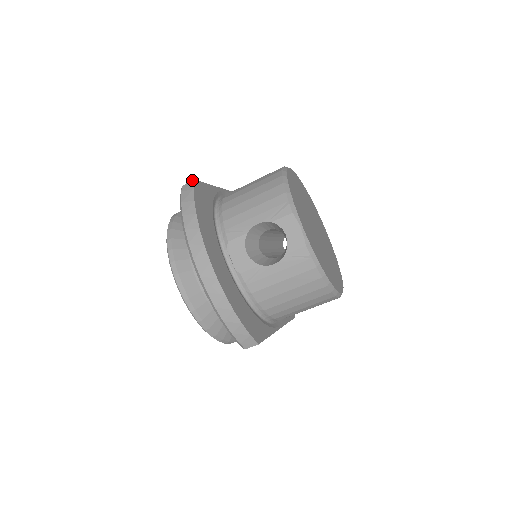
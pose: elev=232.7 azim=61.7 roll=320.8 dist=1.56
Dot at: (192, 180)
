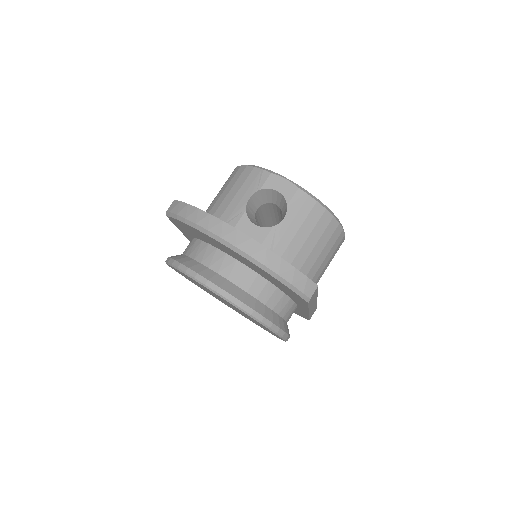
Dot at: (173, 201)
